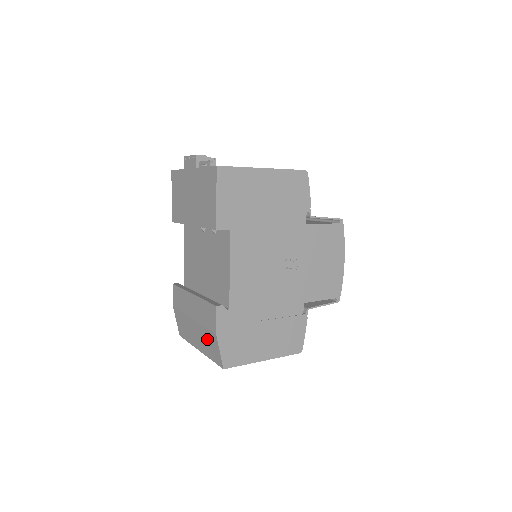
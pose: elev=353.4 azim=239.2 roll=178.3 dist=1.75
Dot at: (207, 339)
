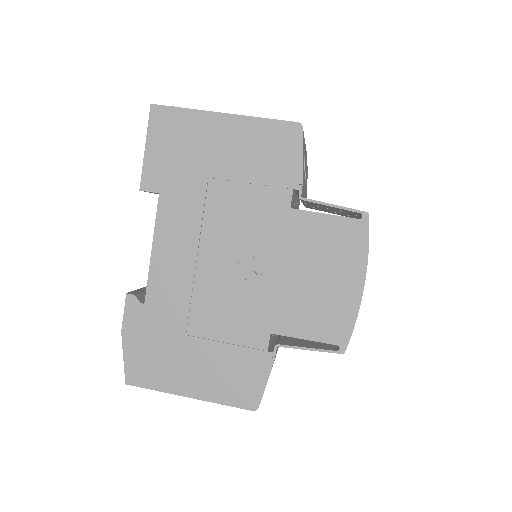
Dot at: occluded
